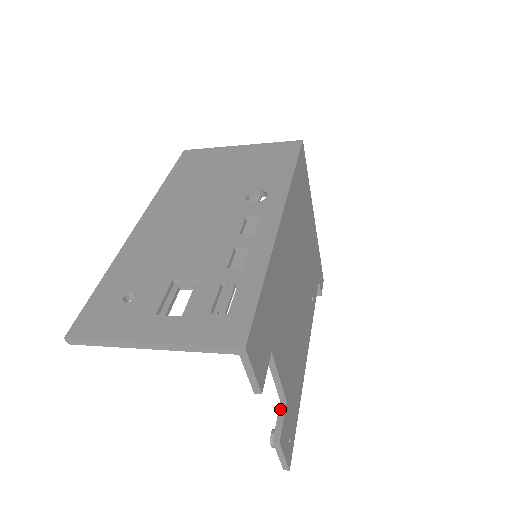
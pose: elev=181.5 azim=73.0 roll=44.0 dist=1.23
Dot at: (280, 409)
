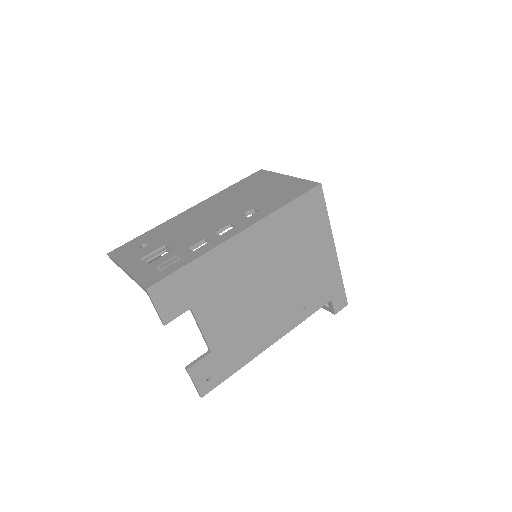
Dot at: (204, 354)
